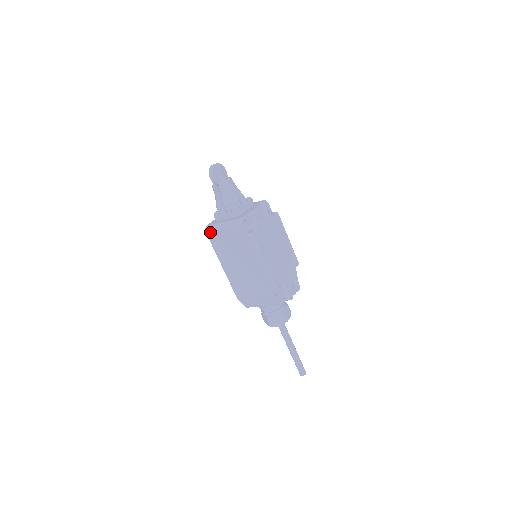
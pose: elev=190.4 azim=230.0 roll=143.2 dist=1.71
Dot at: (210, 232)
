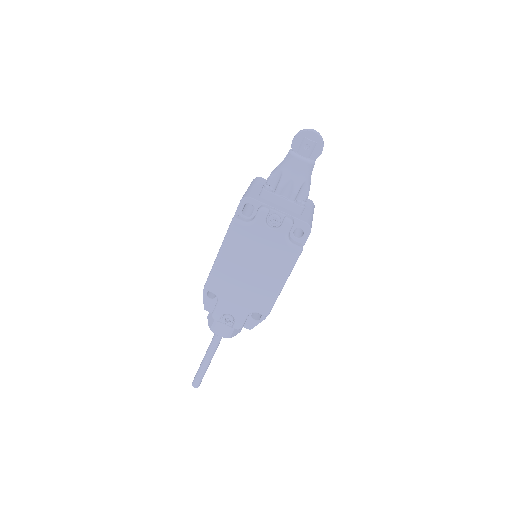
Dot at: occluded
